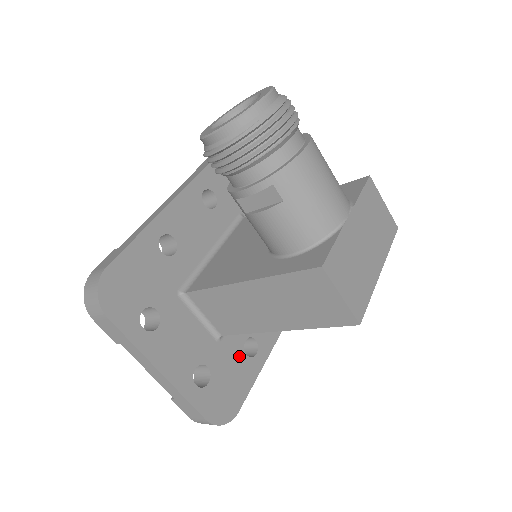
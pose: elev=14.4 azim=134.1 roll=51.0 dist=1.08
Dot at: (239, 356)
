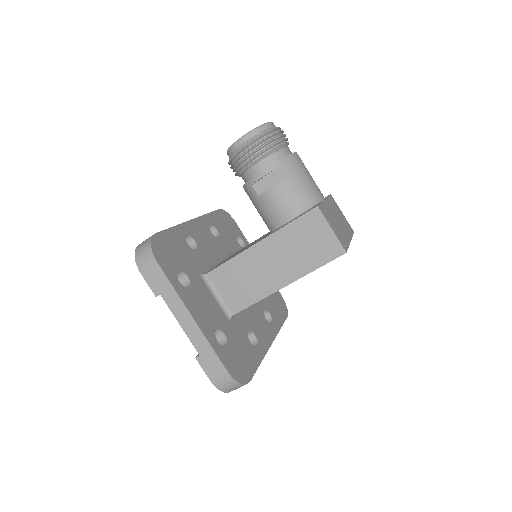
Dot at: (245, 340)
